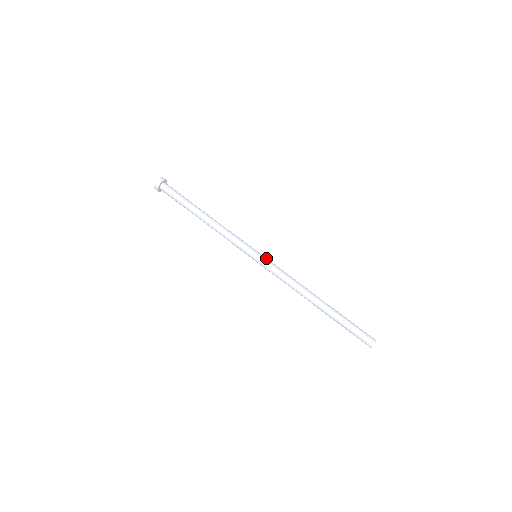
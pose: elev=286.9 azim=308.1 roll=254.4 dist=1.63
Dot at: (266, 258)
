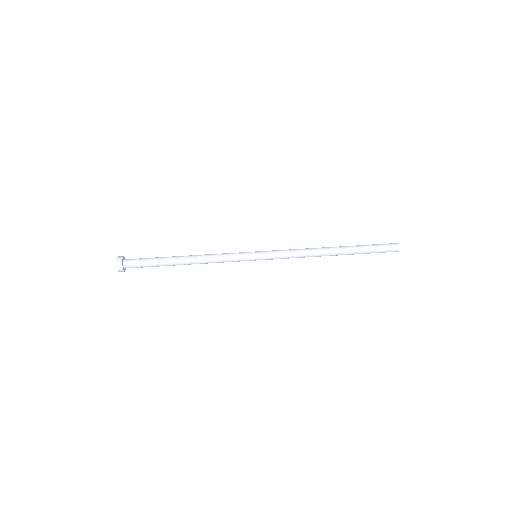
Dot at: (266, 251)
